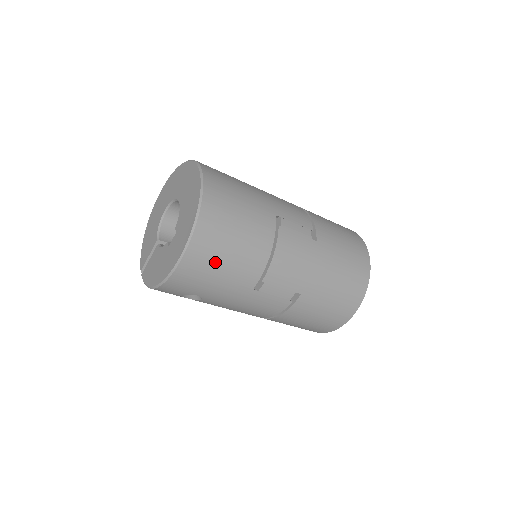
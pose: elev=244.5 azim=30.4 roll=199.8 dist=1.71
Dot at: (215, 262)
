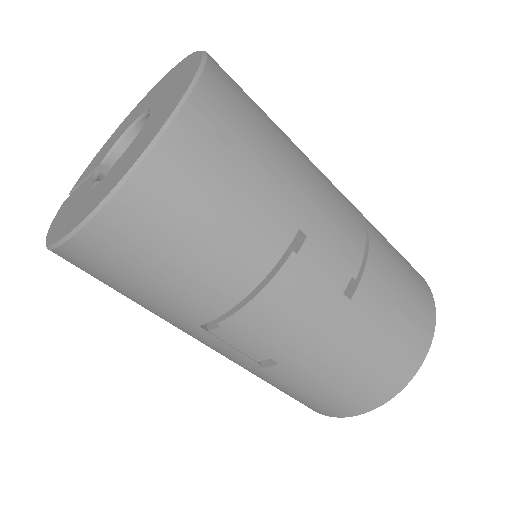
Dot at: (139, 265)
